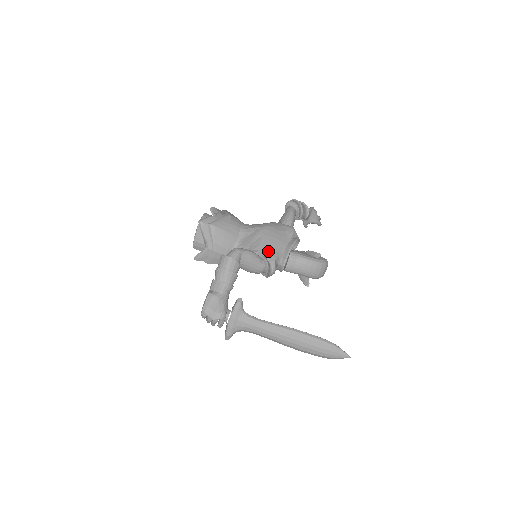
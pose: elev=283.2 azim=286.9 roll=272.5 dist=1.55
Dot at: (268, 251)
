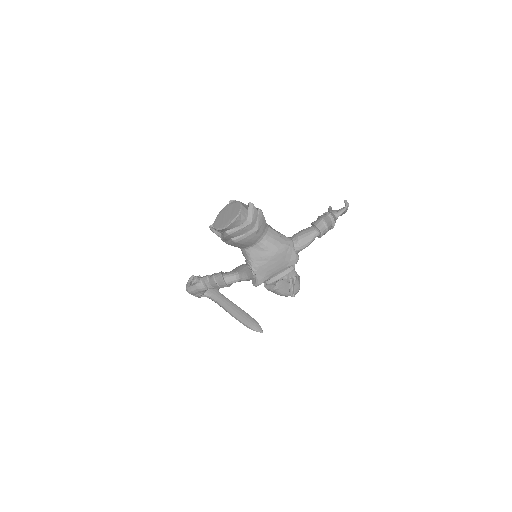
Dot at: (262, 275)
